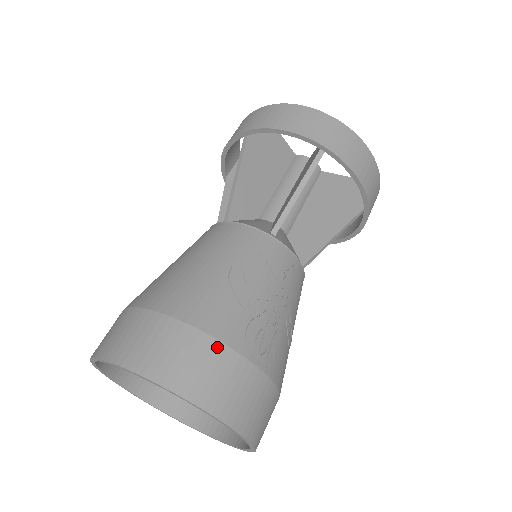
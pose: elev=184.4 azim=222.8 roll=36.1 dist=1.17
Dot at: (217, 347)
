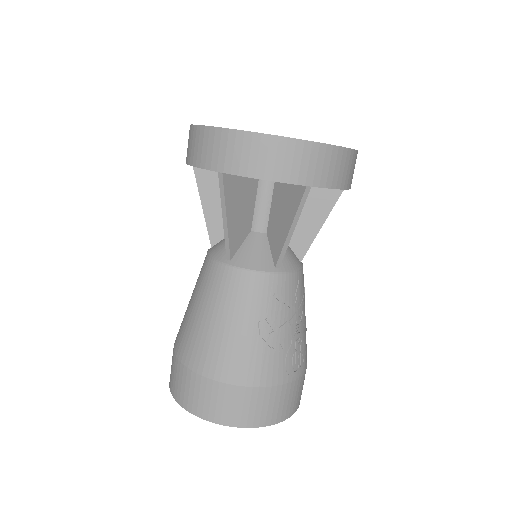
Dot at: (272, 390)
